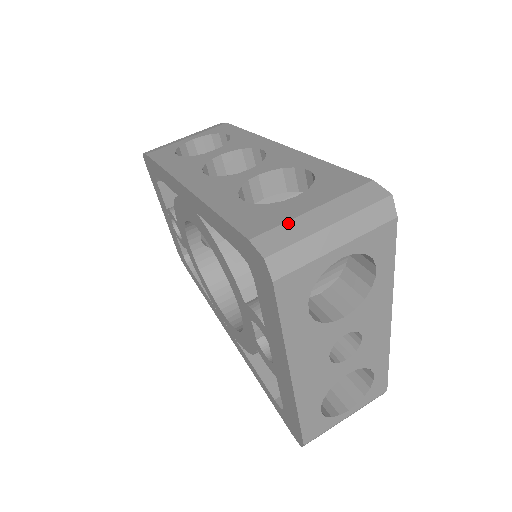
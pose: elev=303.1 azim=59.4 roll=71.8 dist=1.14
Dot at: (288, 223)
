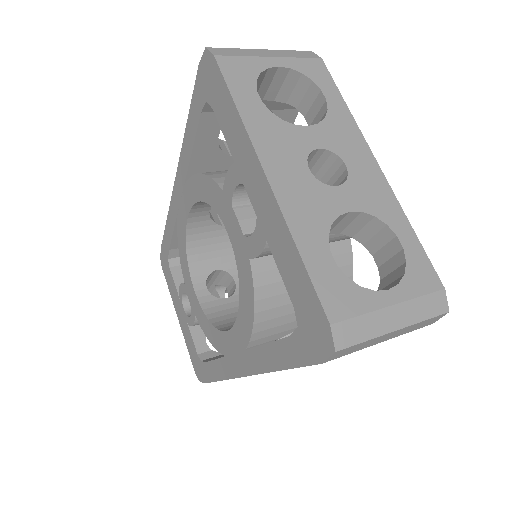
Dot at: occluded
